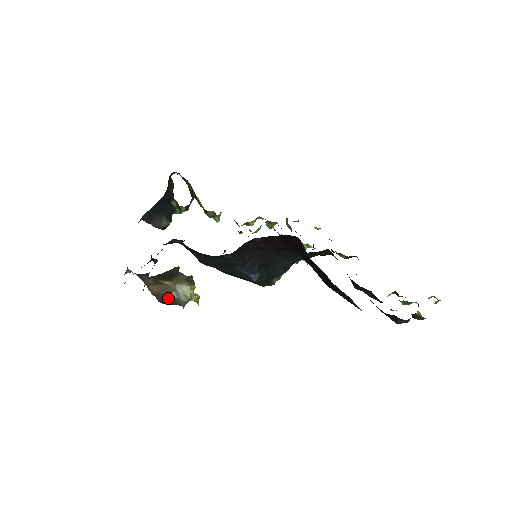
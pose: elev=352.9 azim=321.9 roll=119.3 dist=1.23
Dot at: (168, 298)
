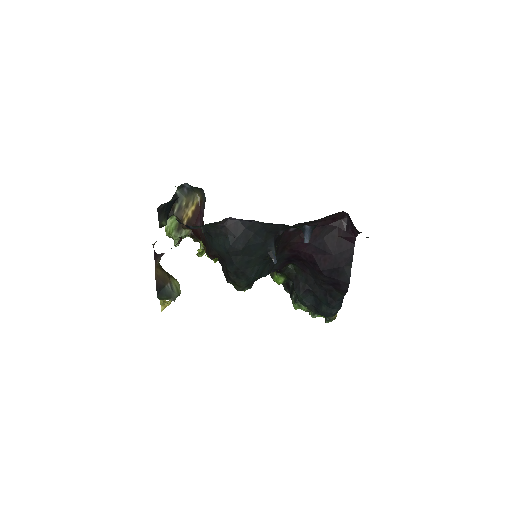
Dot at: (163, 288)
